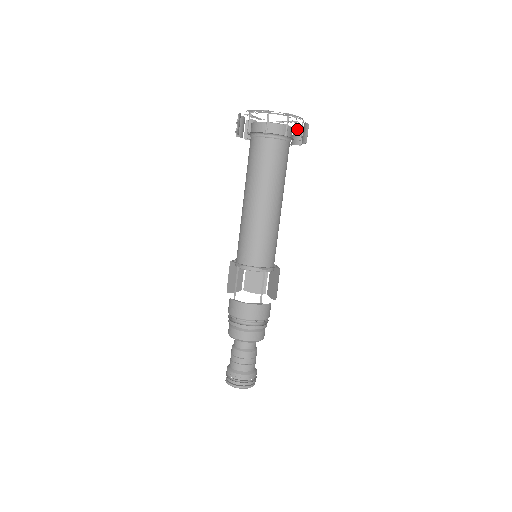
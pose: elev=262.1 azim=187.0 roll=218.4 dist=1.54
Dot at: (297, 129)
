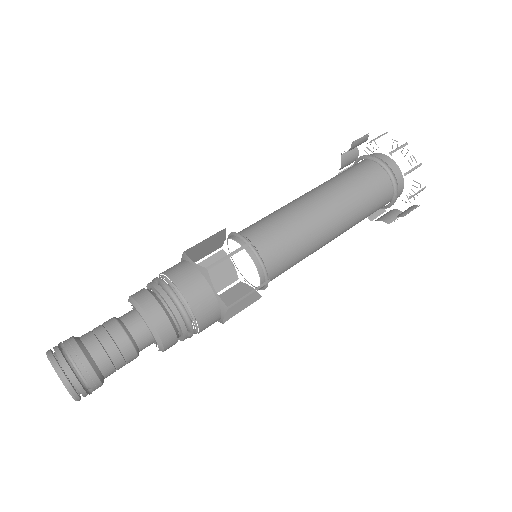
Dot at: occluded
